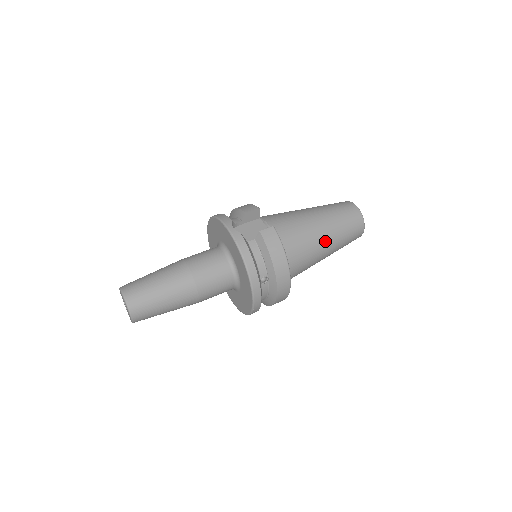
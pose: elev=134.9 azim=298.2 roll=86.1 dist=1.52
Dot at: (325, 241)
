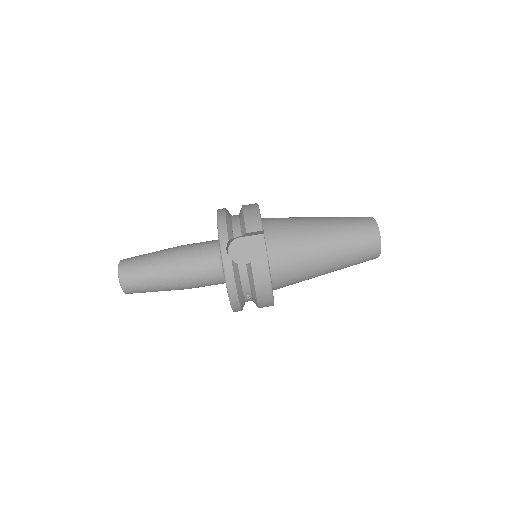
Dot at: (326, 268)
